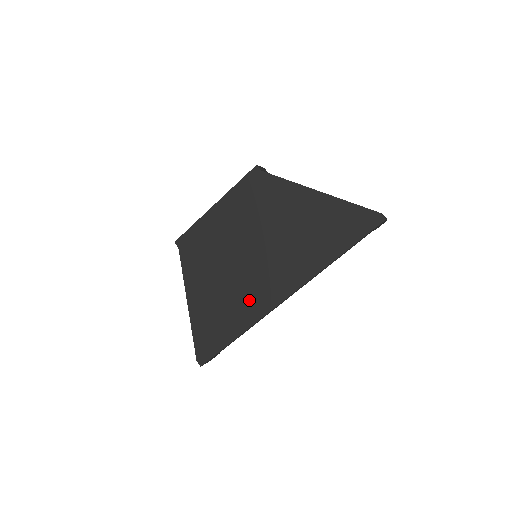
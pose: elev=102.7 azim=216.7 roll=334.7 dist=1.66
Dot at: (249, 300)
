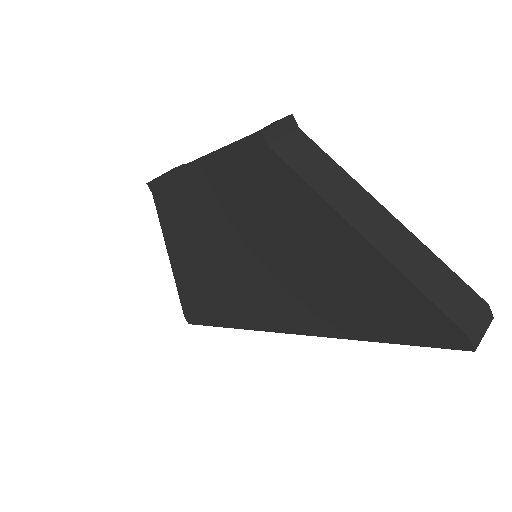
Dot at: (240, 304)
